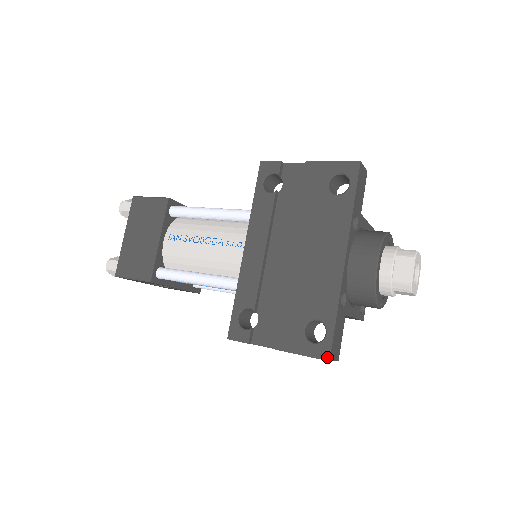
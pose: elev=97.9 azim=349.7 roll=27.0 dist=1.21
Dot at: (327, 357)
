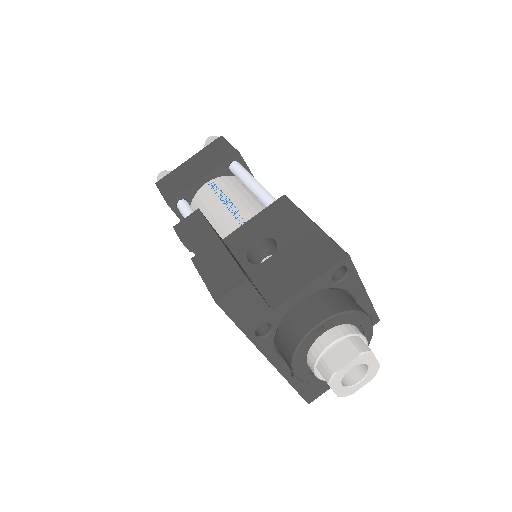
Dot at: (306, 401)
